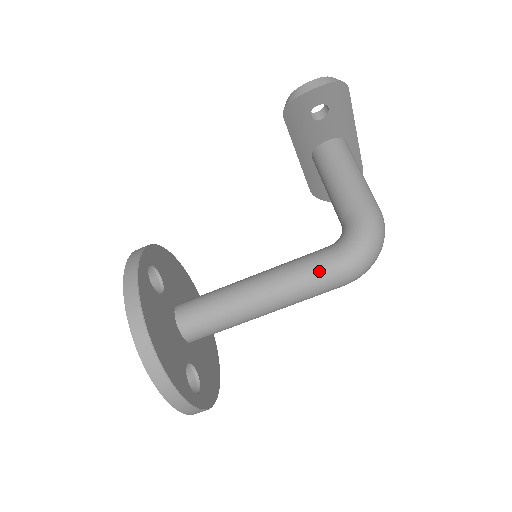
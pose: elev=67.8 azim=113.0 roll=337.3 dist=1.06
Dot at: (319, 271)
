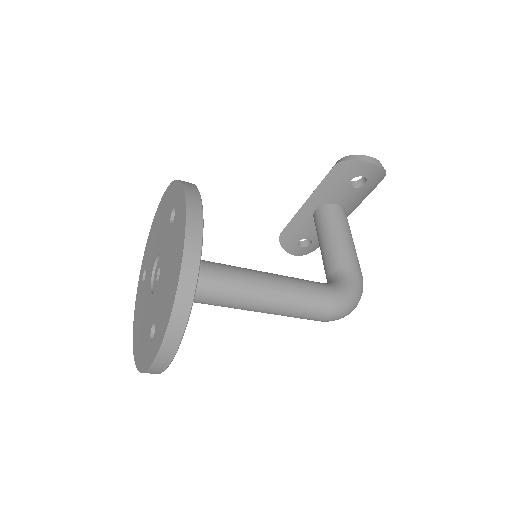
Dot at: (318, 298)
